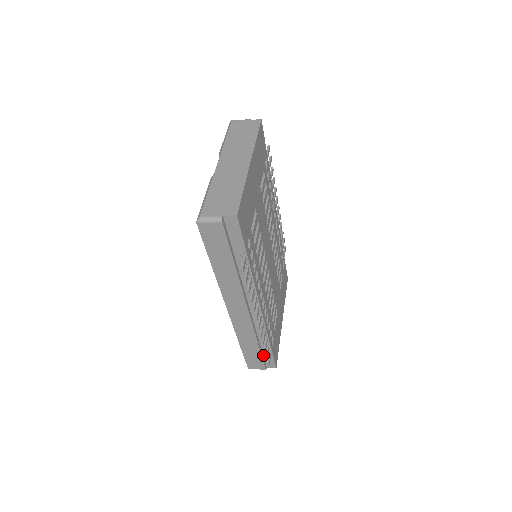
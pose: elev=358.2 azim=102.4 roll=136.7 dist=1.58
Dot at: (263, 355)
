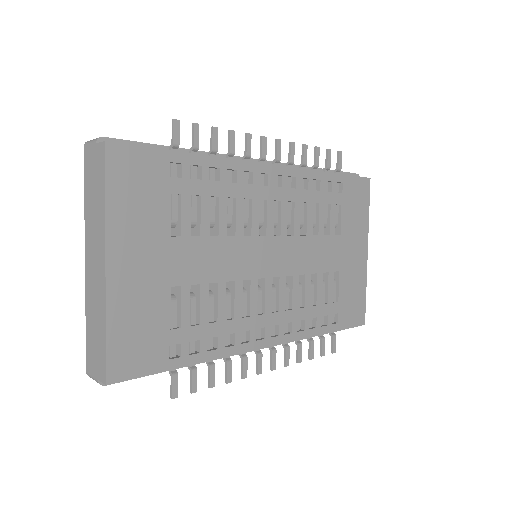
Dot at: occluded
